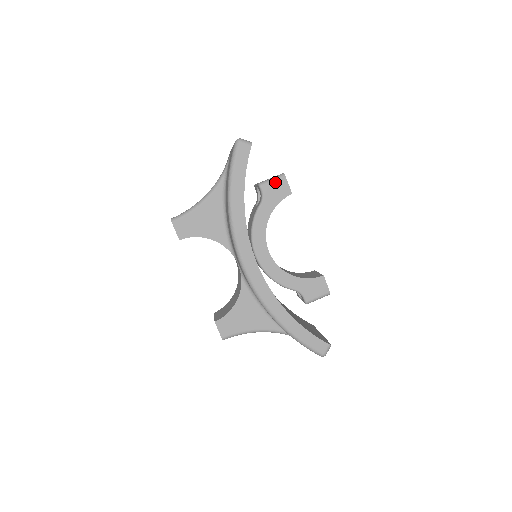
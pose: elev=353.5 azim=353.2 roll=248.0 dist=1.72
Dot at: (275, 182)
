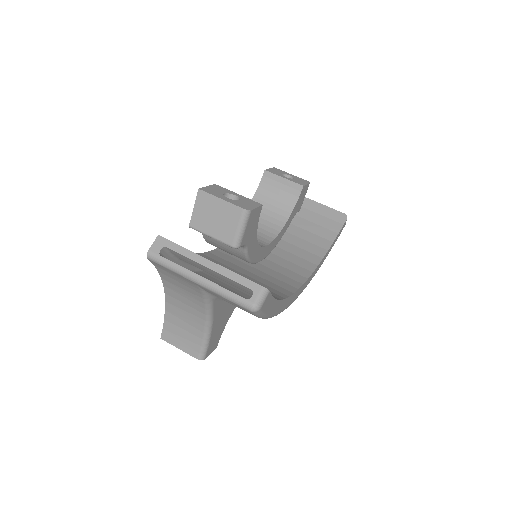
Dot at: (247, 227)
